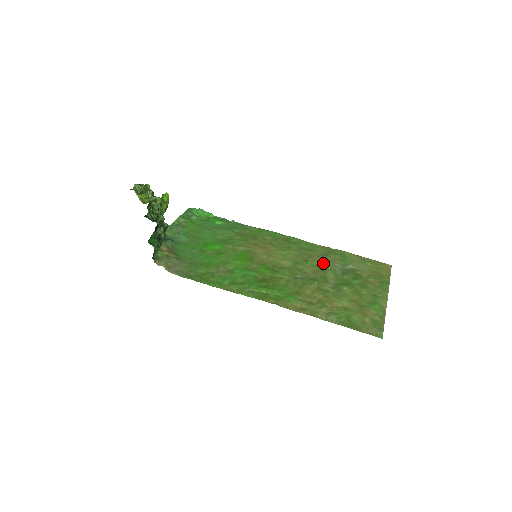
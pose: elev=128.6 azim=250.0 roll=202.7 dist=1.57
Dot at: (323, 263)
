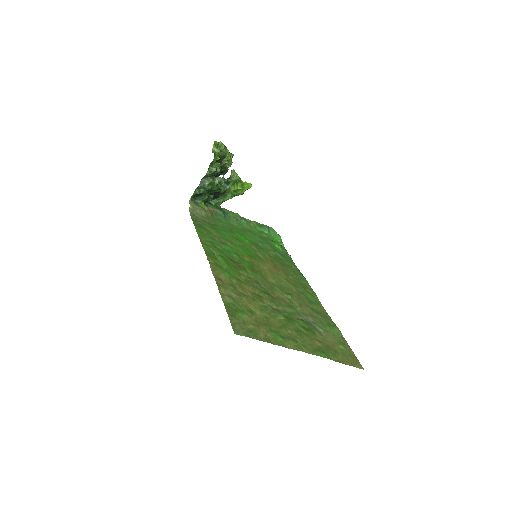
Dot at: (301, 307)
